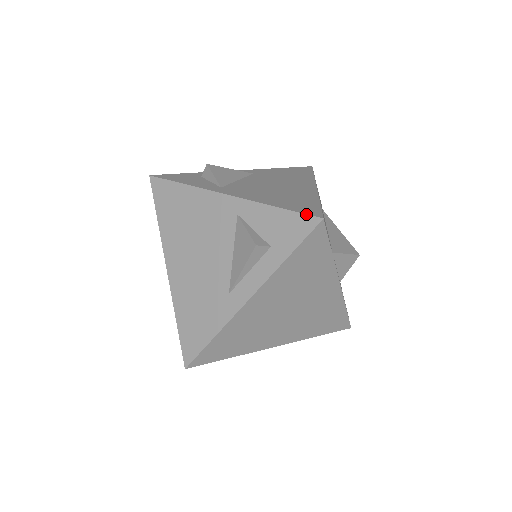
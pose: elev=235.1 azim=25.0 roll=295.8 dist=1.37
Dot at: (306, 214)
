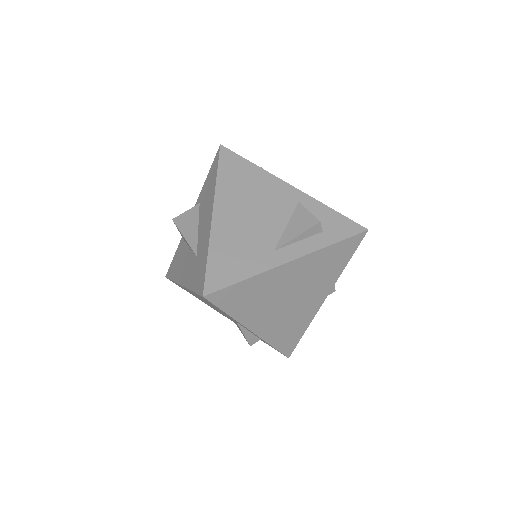
Dot at: occluded
